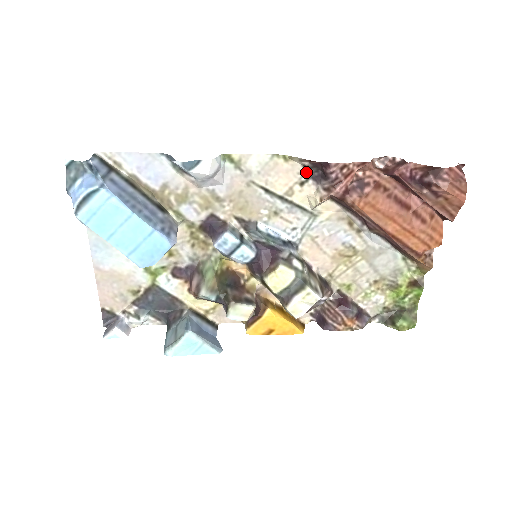
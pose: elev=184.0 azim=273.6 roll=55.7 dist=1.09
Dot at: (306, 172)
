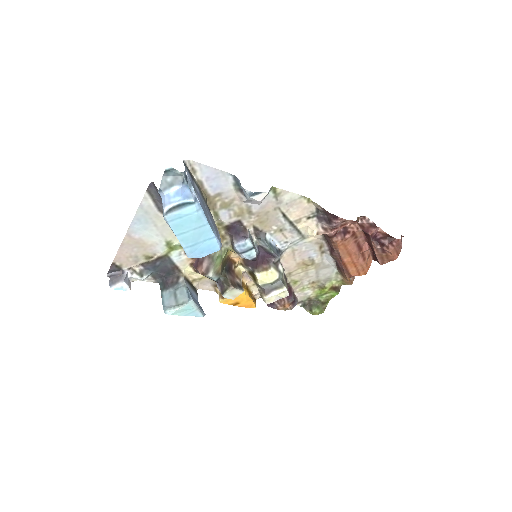
Dot at: (315, 212)
